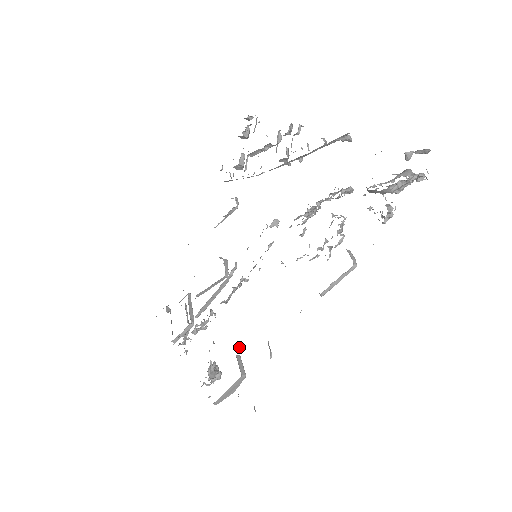
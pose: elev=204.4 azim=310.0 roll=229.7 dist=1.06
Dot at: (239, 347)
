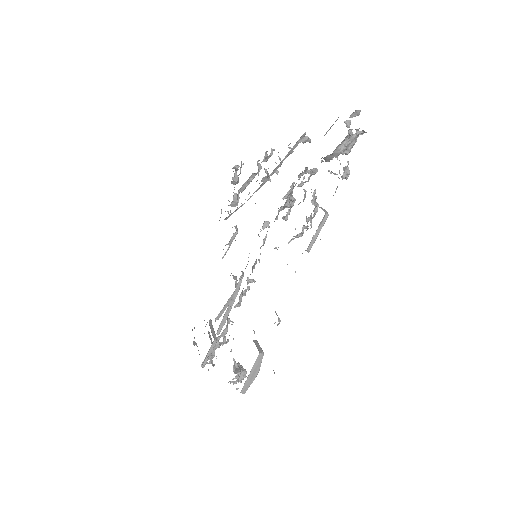
Dot at: (254, 332)
